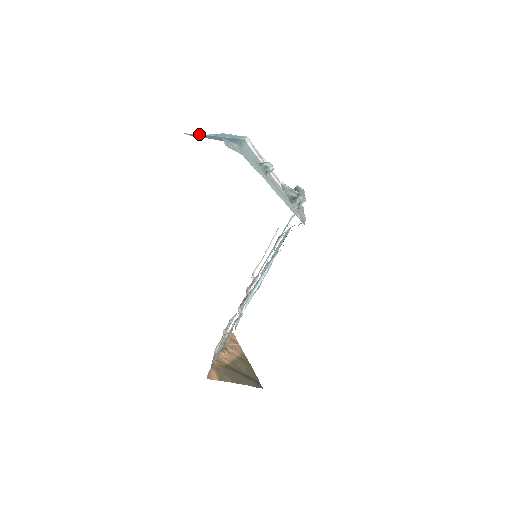
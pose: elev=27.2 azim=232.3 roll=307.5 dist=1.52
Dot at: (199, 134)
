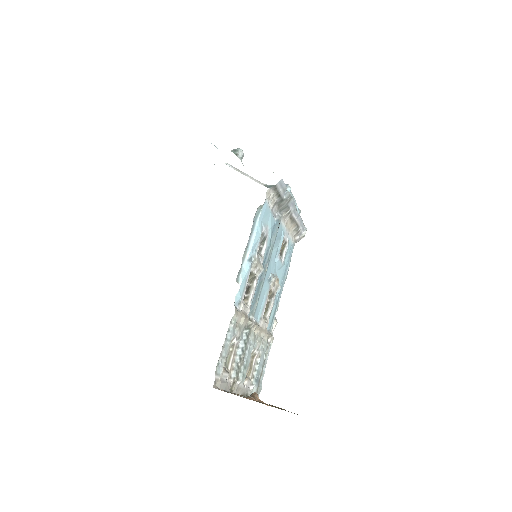
Dot at: occluded
